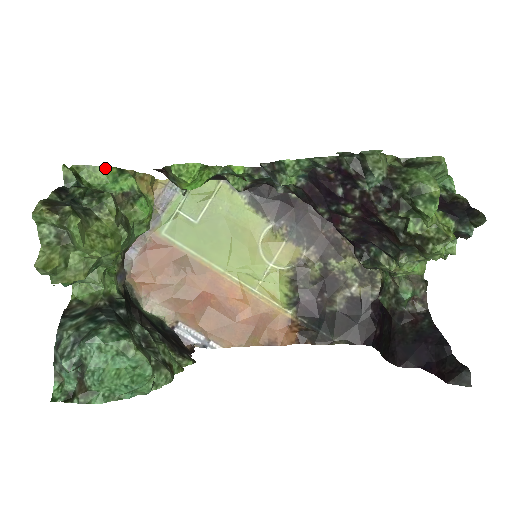
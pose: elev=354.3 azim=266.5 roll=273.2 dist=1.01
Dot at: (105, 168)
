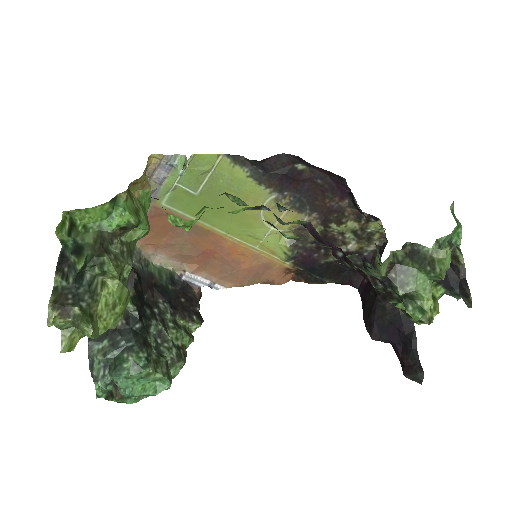
Dot at: (97, 208)
